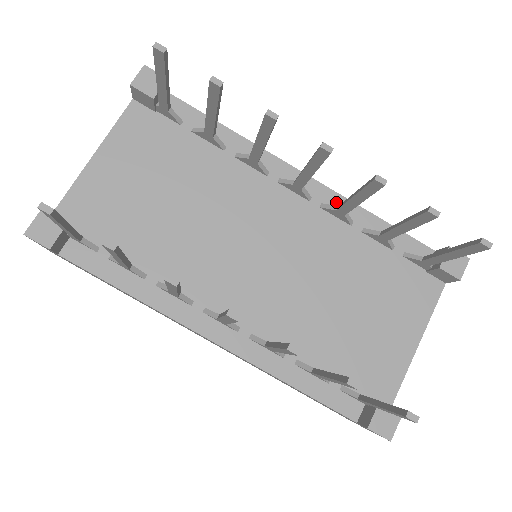
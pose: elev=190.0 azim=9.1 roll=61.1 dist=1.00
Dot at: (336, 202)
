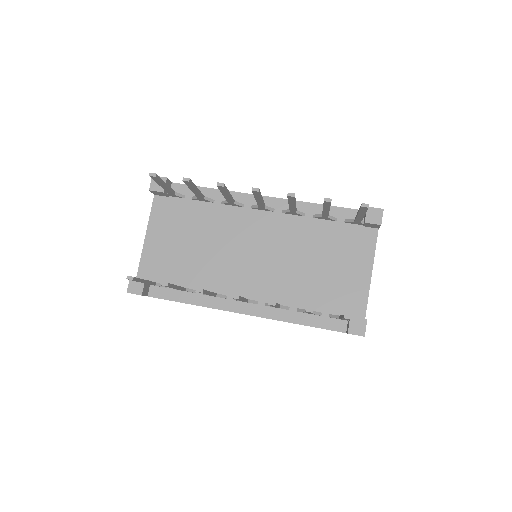
Dot at: occluded
